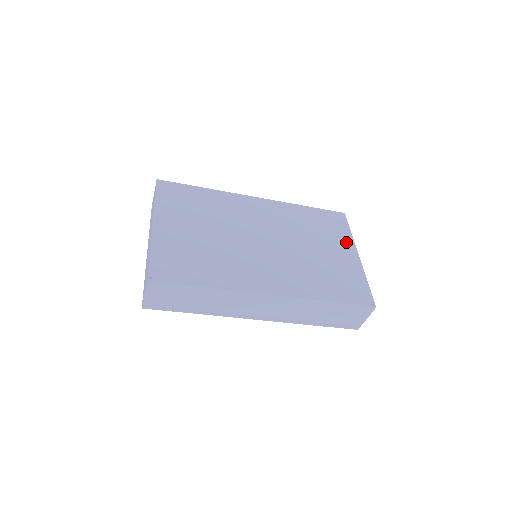
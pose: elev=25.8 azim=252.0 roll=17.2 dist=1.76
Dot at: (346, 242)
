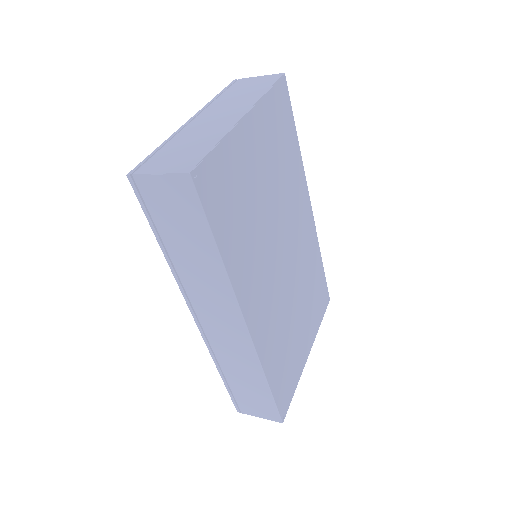
Dot at: (313, 330)
